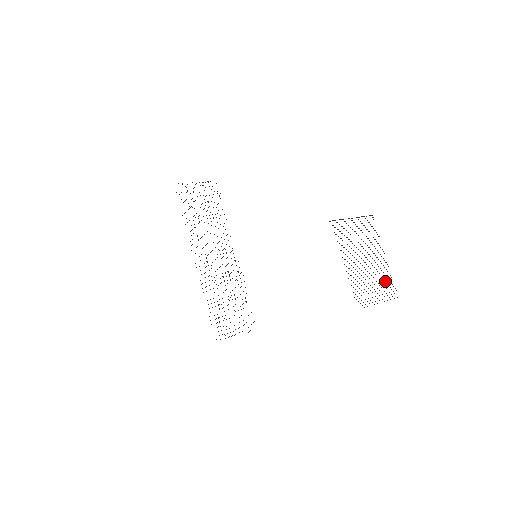
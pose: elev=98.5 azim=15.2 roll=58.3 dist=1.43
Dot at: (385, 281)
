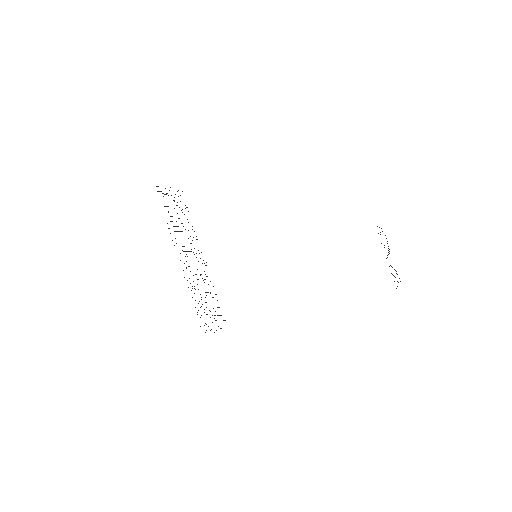
Dot at: occluded
